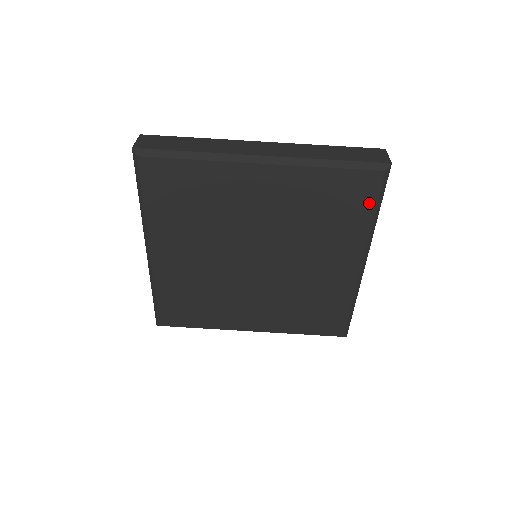
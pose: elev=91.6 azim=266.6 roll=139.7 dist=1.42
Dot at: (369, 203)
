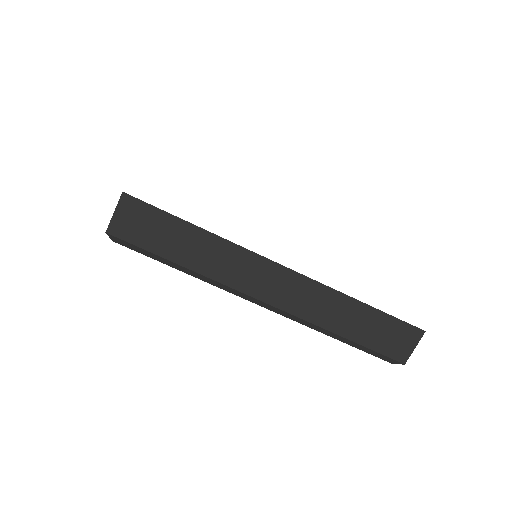
Dot at: occluded
